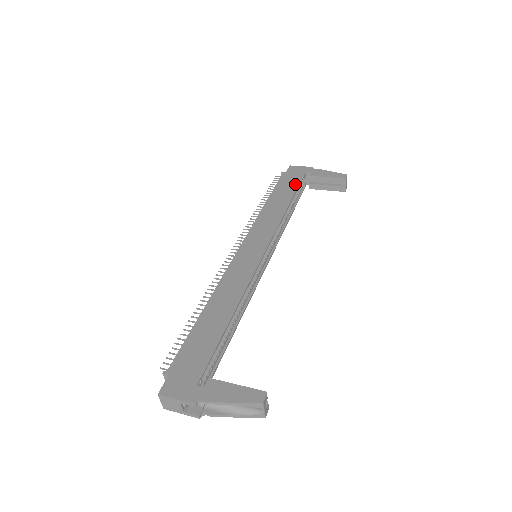
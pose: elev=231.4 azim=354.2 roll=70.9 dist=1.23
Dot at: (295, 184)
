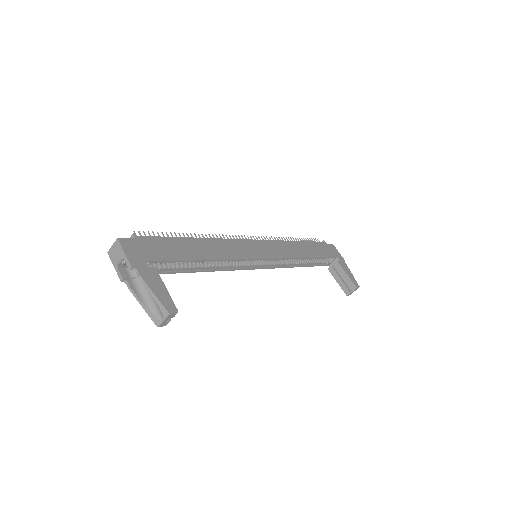
Dot at: (324, 254)
